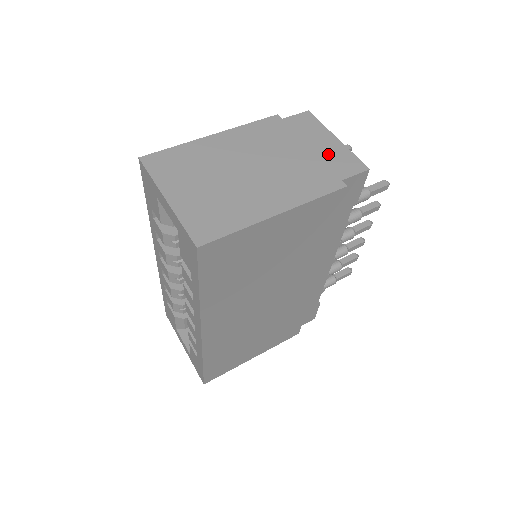
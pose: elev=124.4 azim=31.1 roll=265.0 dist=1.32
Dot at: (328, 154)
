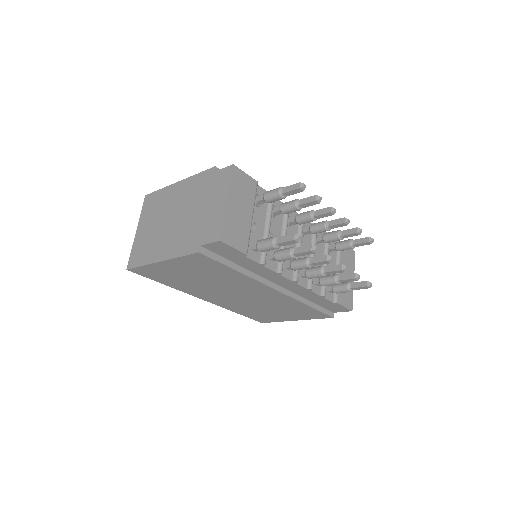
Dot at: (211, 217)
